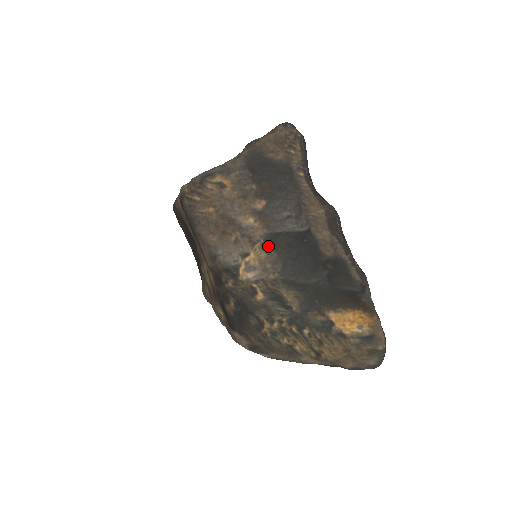
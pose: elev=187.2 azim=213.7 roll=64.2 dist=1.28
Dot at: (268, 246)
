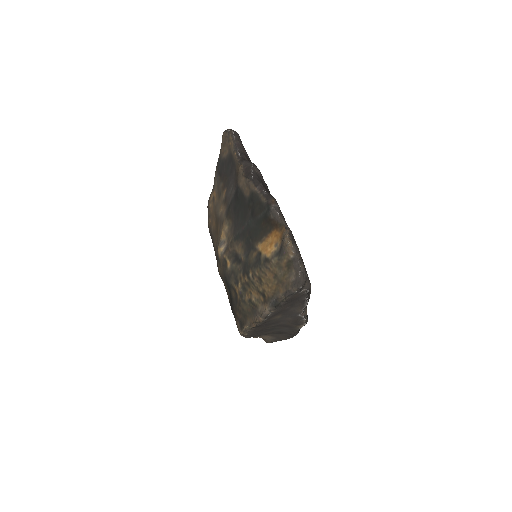
Dot at: (228, 219)
